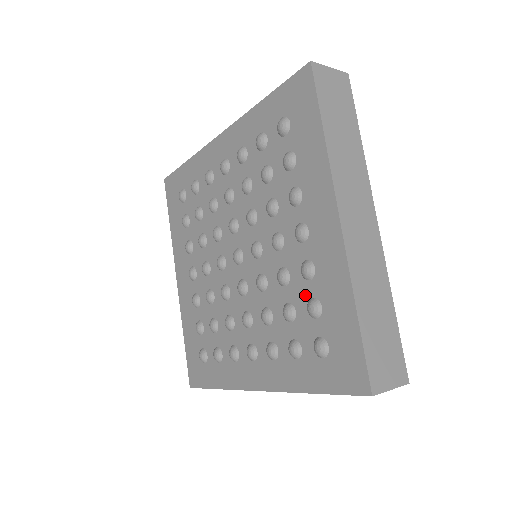
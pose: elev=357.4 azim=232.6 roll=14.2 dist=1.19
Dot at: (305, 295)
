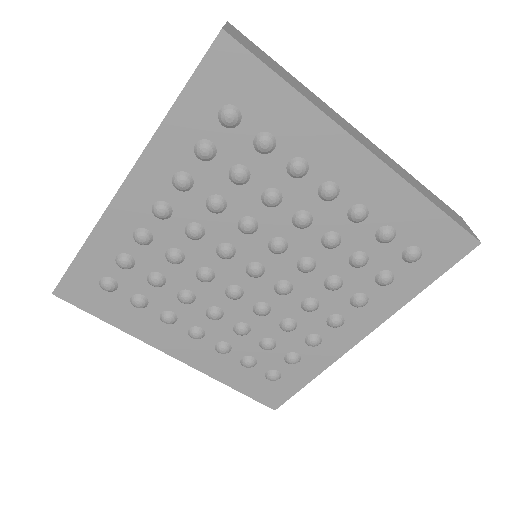
Dot at: (368, 234)
